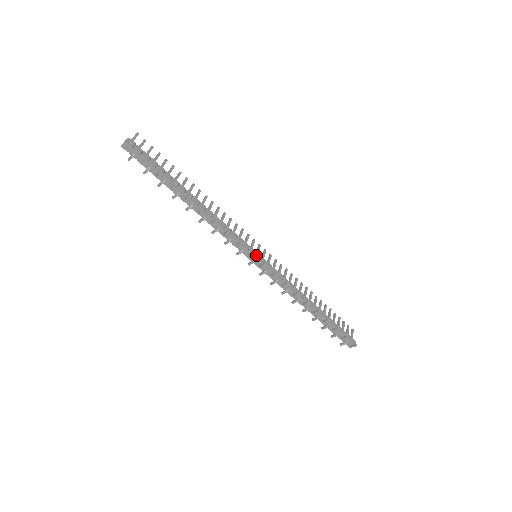
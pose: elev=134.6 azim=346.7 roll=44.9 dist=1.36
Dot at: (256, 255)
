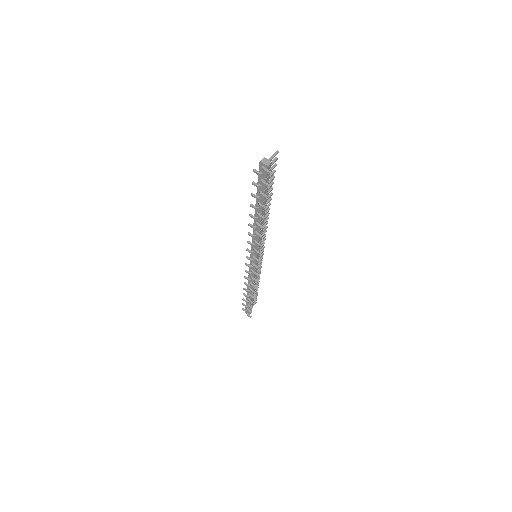
Dot at: occluded
